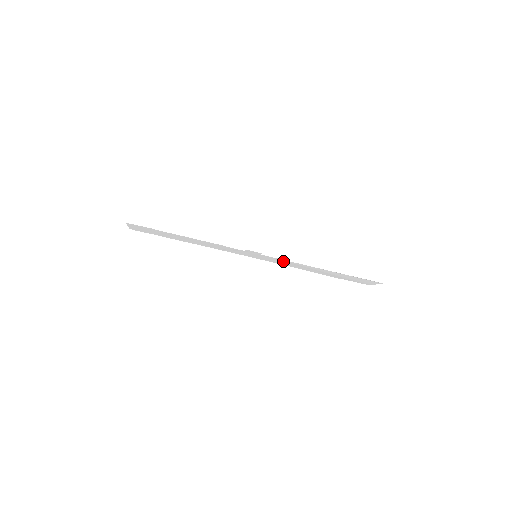
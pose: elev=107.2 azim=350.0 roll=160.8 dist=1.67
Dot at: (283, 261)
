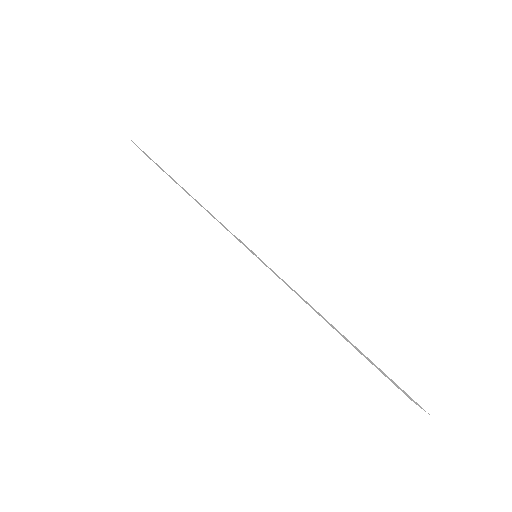
Dot at: (286, 283)
